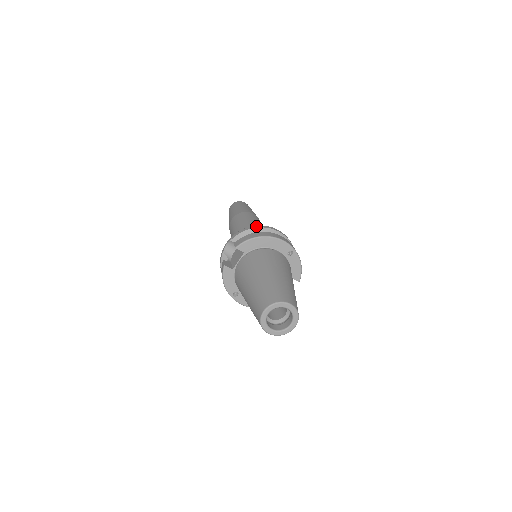
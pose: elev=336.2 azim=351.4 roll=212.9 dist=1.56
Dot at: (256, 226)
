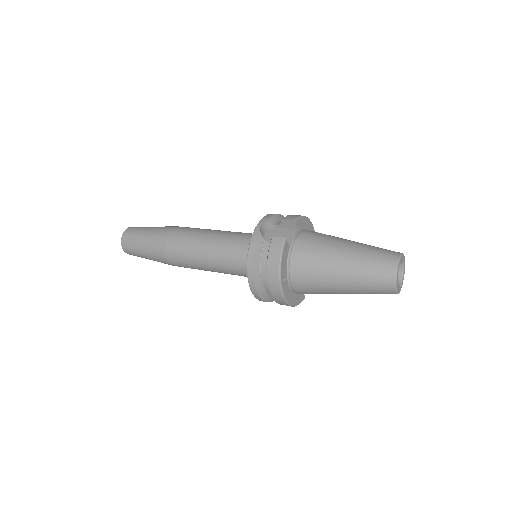
Dot at: occluded
